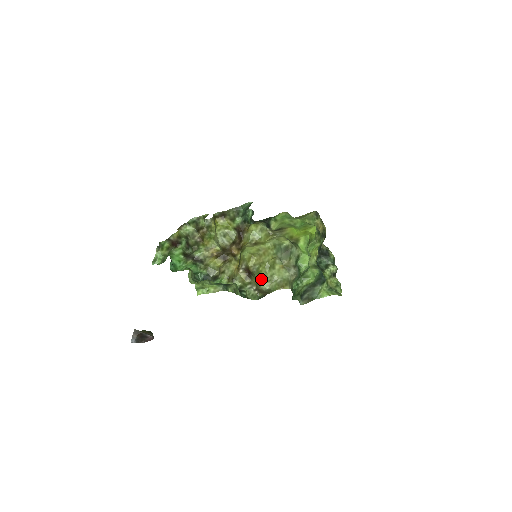
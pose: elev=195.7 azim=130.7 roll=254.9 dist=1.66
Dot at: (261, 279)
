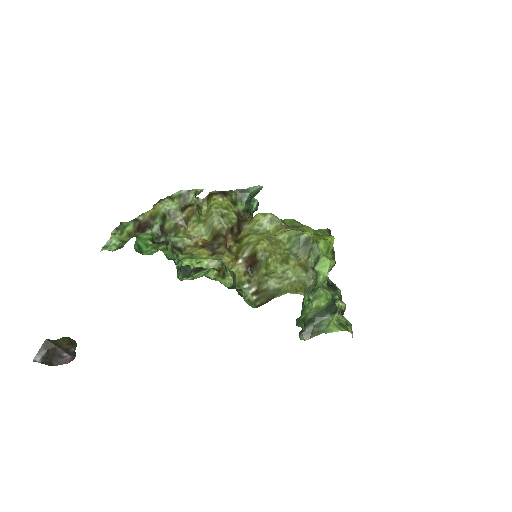
Dot at: (268, 275)
